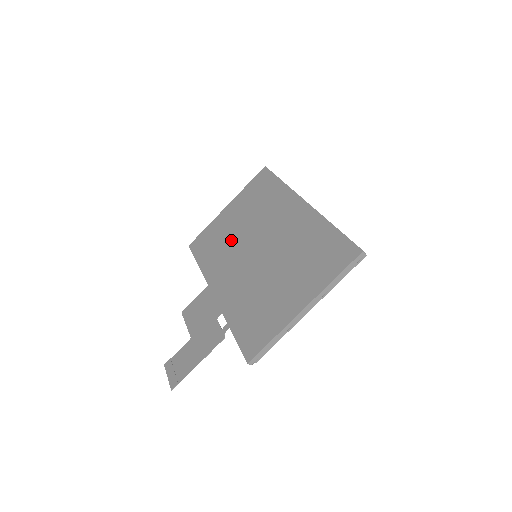
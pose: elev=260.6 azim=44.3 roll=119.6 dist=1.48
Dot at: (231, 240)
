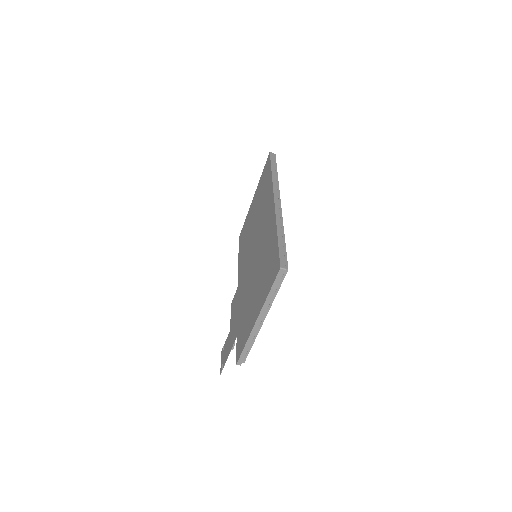
Dot at: (249, 237)
